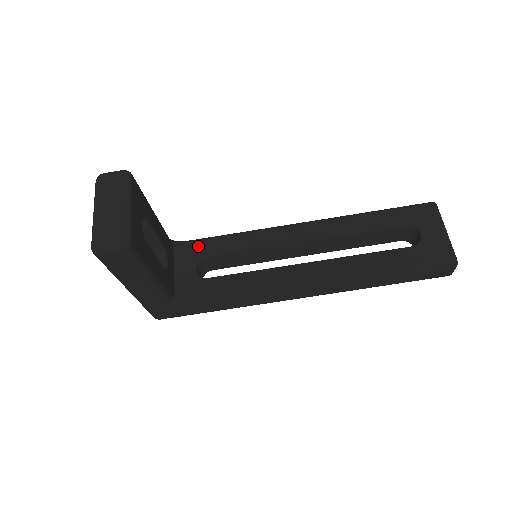
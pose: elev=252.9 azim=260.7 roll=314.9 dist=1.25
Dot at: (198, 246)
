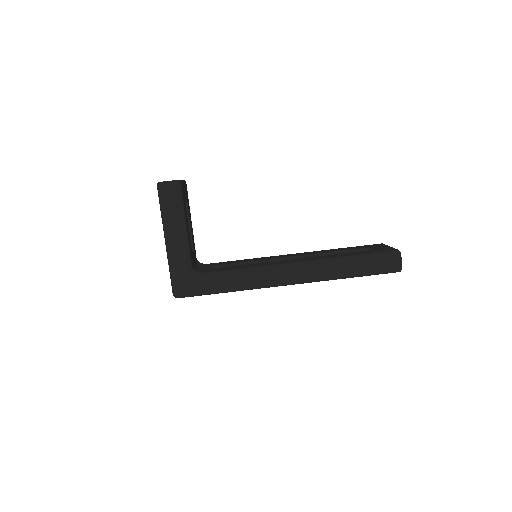
Dot at: (215, 263)
